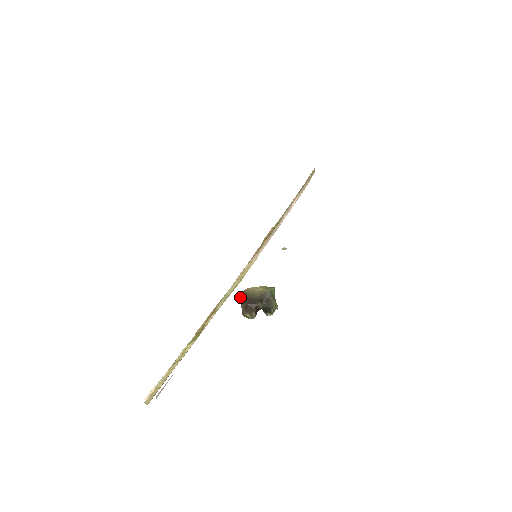
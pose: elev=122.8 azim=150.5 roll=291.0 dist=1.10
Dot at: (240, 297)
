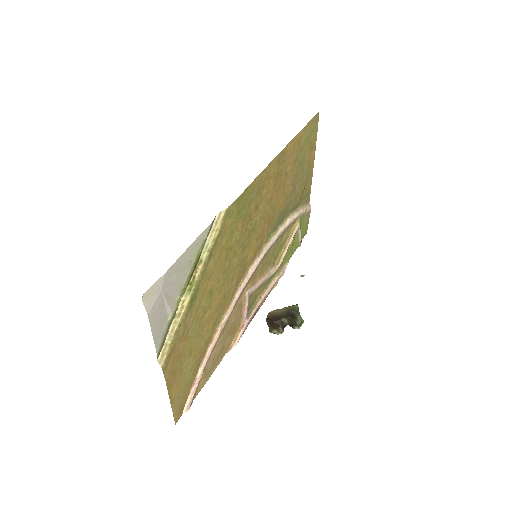
Dot at: (266, 319)
